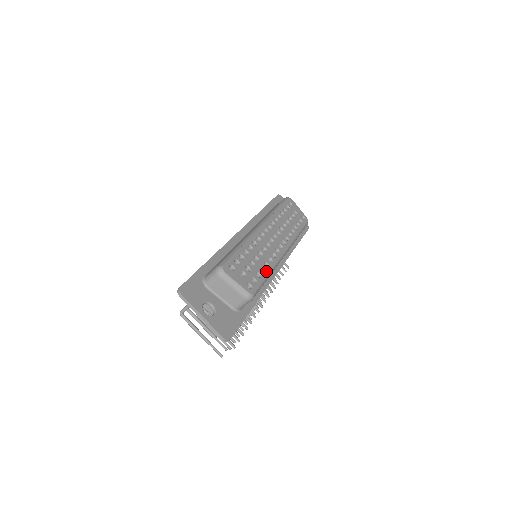
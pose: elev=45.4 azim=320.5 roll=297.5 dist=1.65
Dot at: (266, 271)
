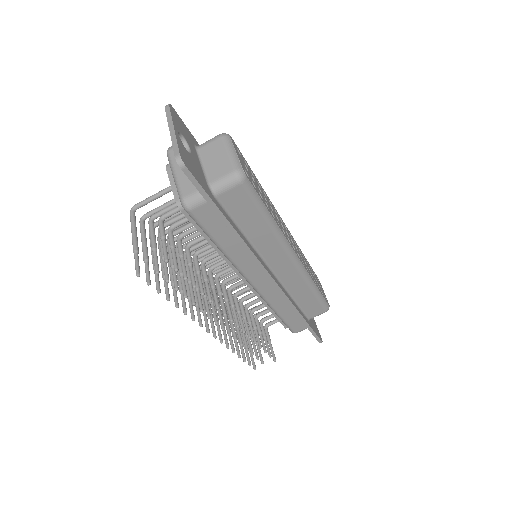
Dot at: (269, 211)
